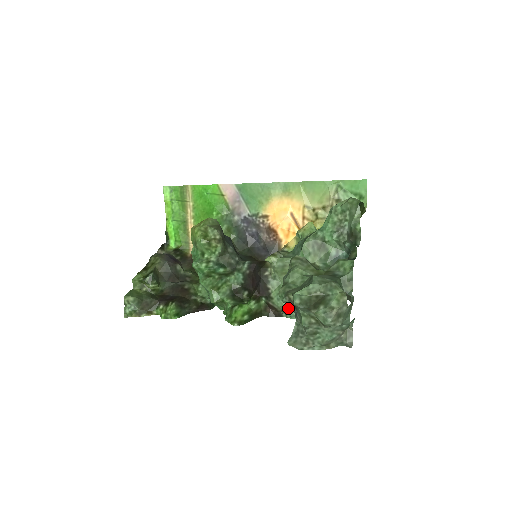
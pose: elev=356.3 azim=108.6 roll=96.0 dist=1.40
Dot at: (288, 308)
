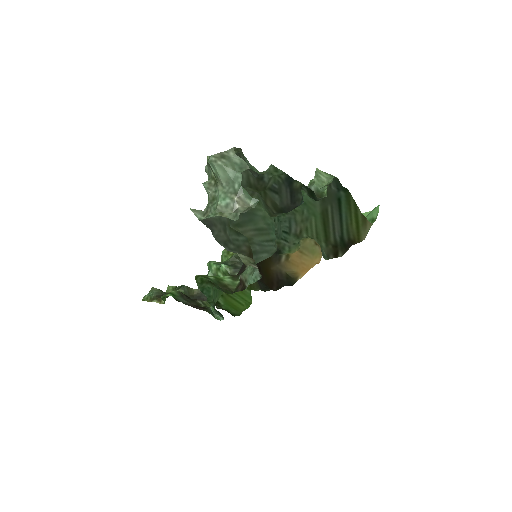
Dot at: (249, 272)
